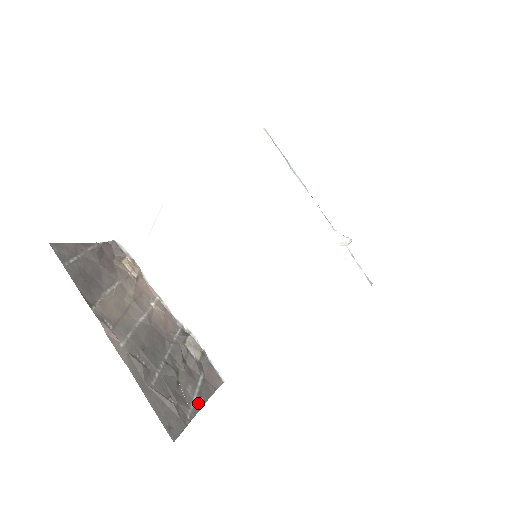
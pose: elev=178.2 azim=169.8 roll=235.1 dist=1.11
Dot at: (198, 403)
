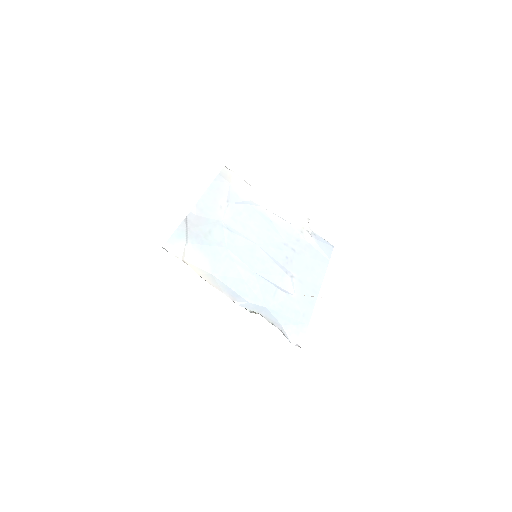
Dot at: occluded
